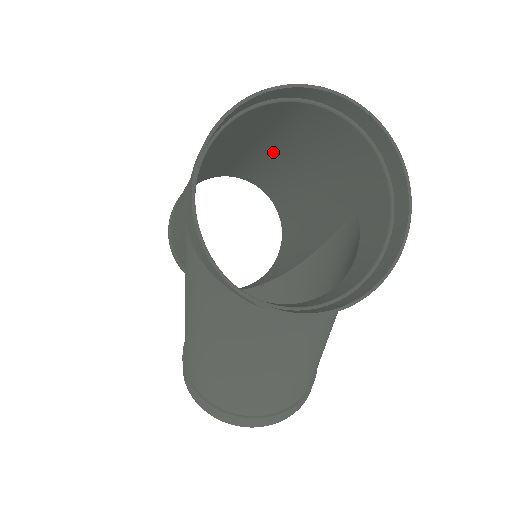
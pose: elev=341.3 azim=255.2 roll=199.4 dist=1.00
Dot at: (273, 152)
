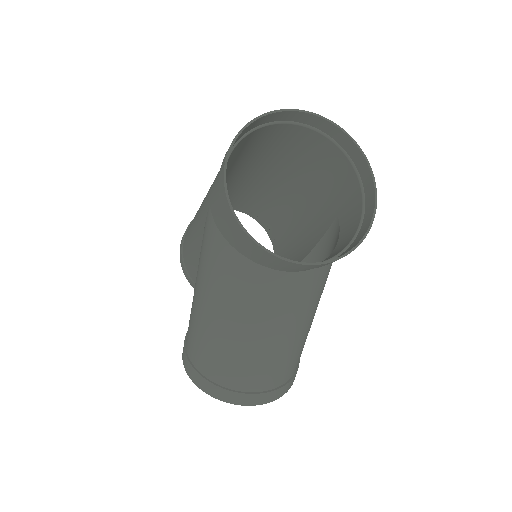
Dot at: (275, 179)
